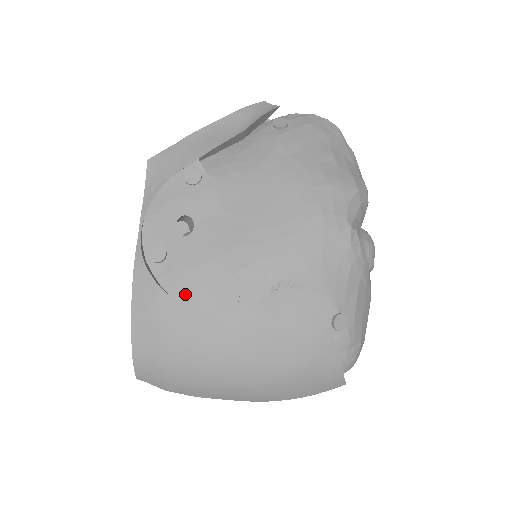
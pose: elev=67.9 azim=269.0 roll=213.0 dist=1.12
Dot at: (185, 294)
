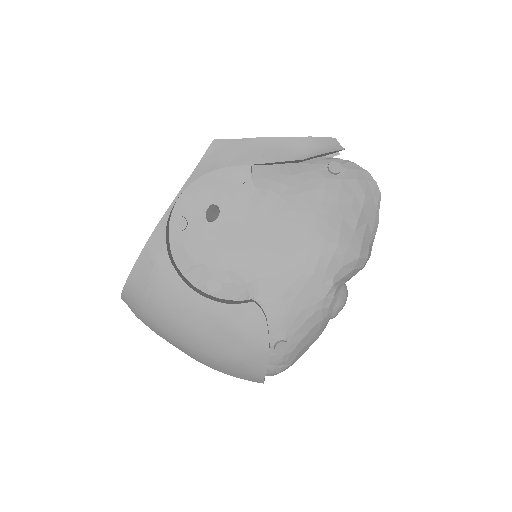
Dot at: (184, 264)
